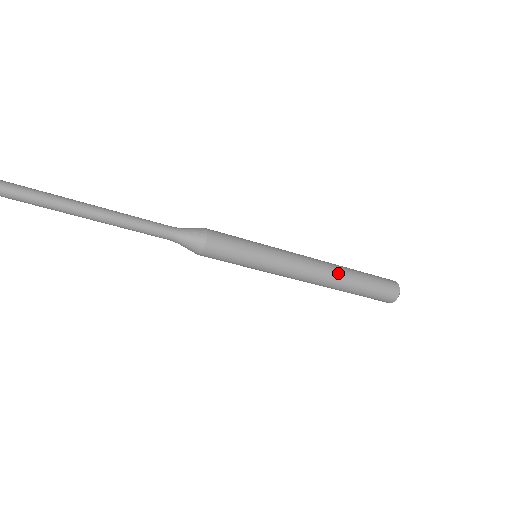
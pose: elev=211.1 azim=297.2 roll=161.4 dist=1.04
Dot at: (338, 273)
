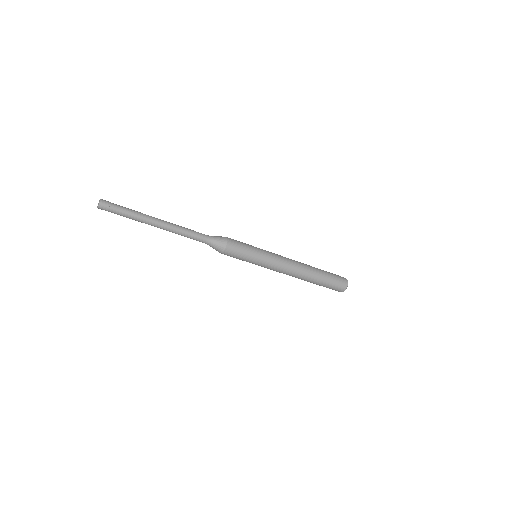
Dot at: (307, 265)
